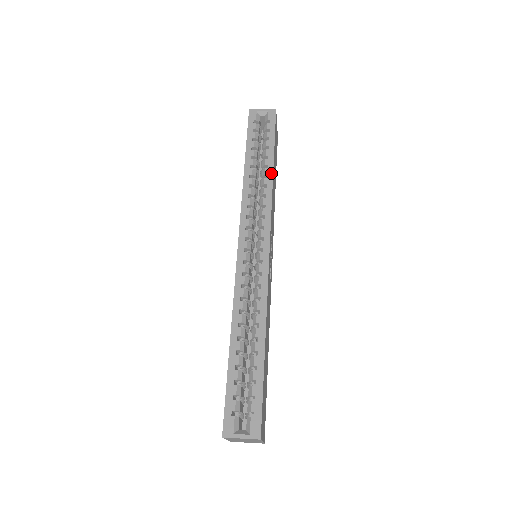
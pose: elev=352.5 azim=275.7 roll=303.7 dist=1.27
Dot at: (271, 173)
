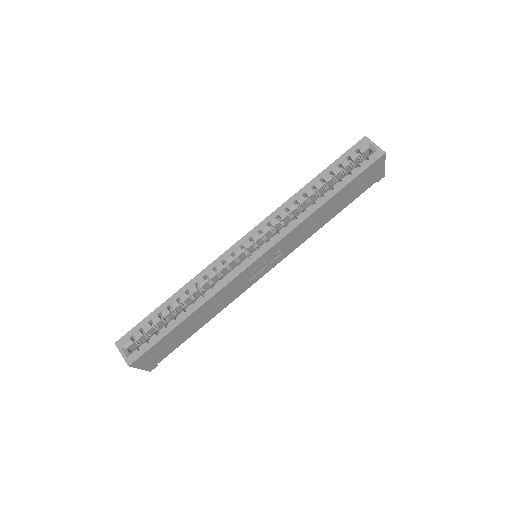
Dot at: (320, 205)
